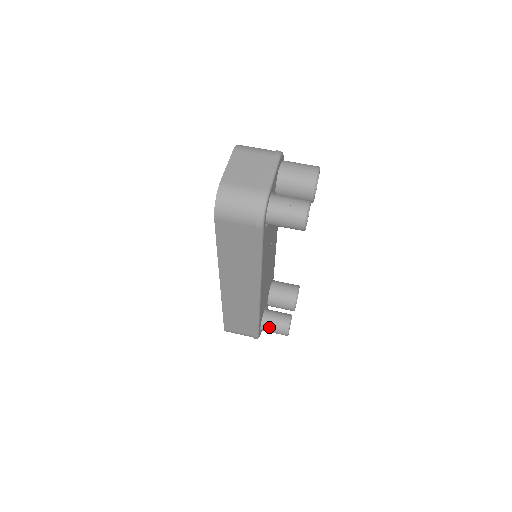
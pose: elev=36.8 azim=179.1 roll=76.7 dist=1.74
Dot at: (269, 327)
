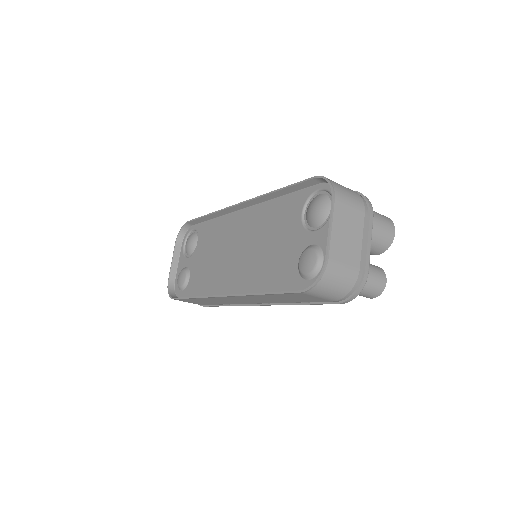
Dot at: occluded
